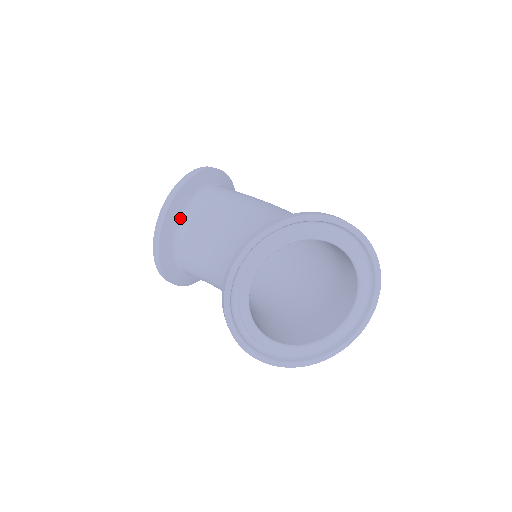
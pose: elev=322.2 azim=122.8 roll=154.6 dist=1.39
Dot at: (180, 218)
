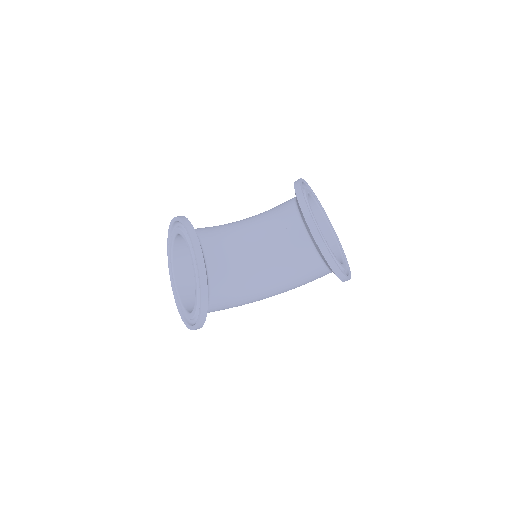
Dot at: occluded
